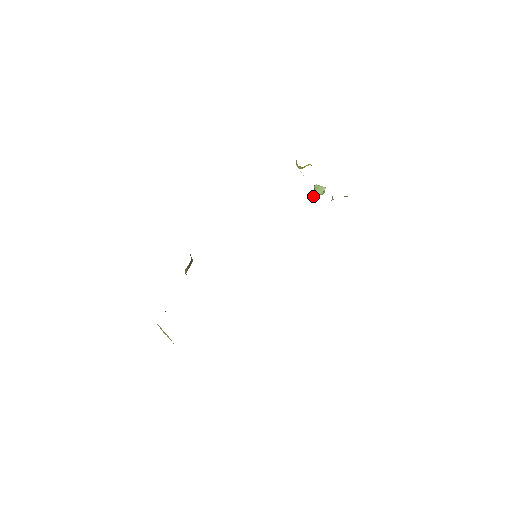
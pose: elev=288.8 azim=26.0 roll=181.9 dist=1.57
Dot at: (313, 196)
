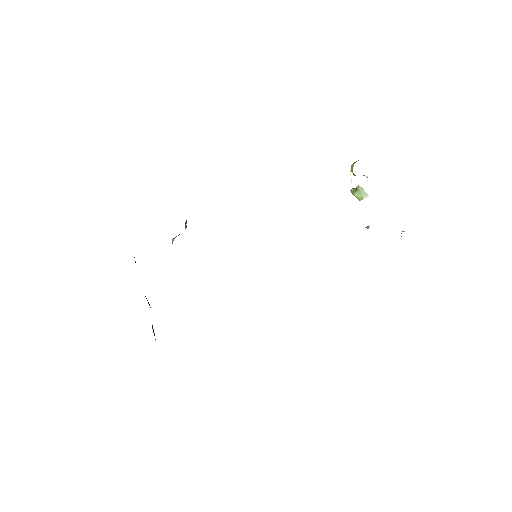
Dot at: (351, 191)
